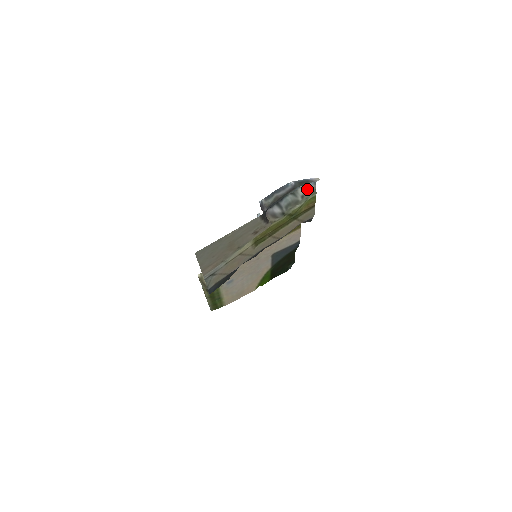
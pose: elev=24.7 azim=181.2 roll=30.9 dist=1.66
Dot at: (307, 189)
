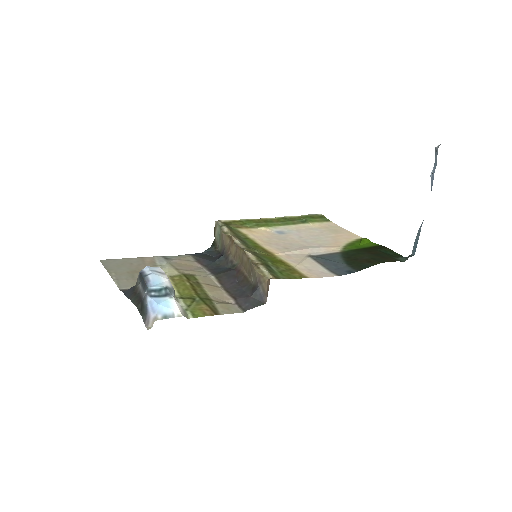
Dot at: (179, 306)
